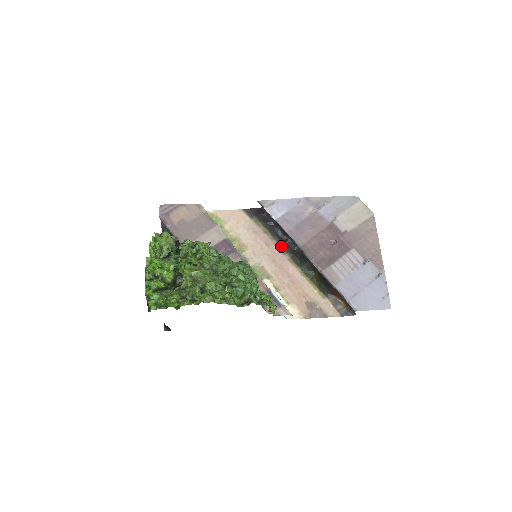
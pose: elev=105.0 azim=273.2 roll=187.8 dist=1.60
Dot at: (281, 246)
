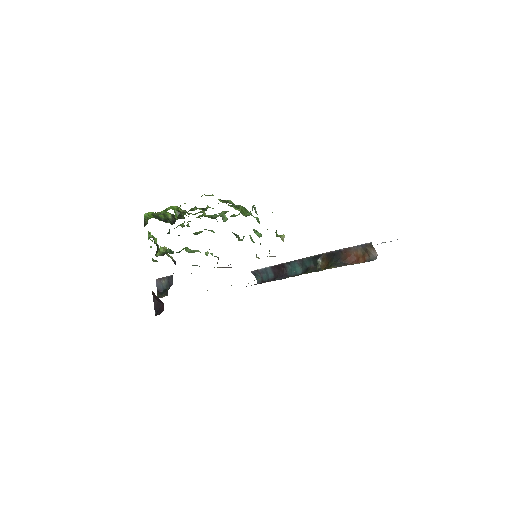
Dot at: occluded
